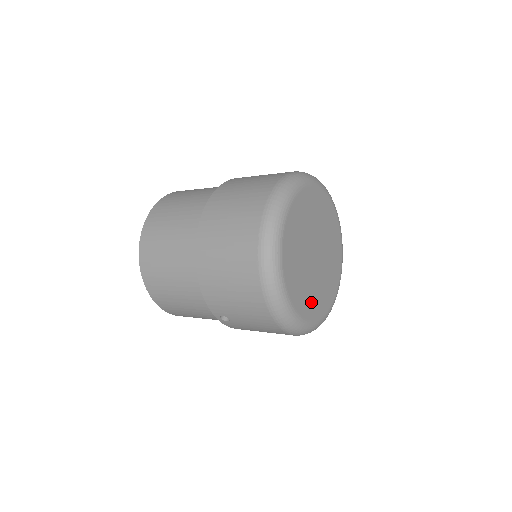
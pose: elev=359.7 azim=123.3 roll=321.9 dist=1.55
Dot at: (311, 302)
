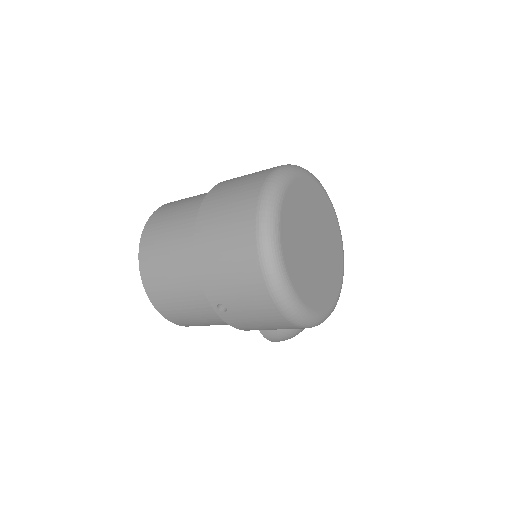
Dot at: (311, 289)
